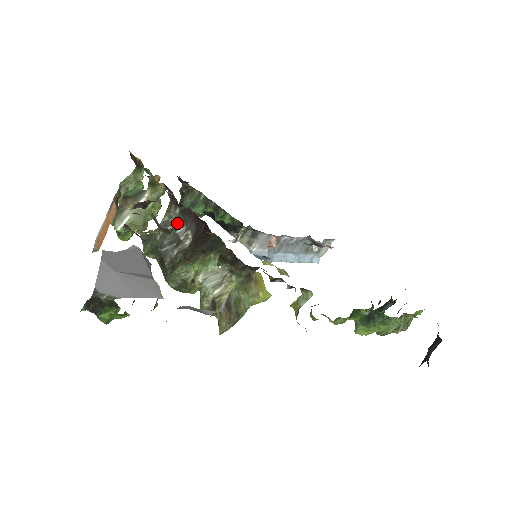
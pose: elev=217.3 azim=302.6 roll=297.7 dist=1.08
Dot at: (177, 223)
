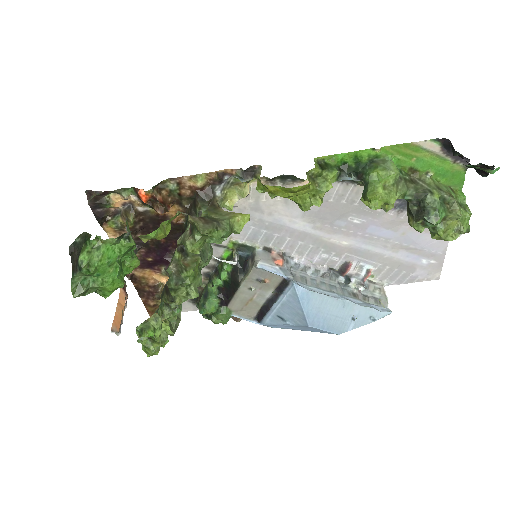
Dot at: occluded
